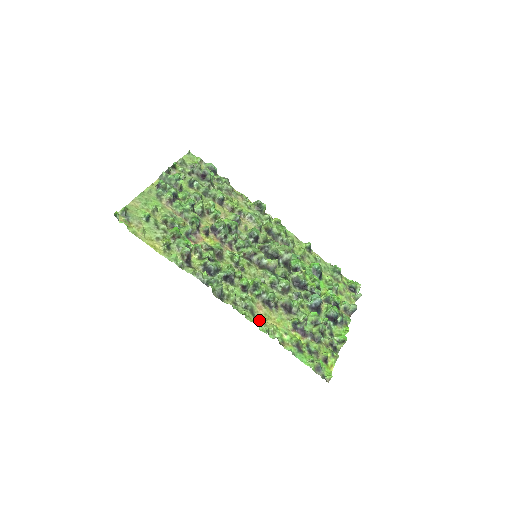
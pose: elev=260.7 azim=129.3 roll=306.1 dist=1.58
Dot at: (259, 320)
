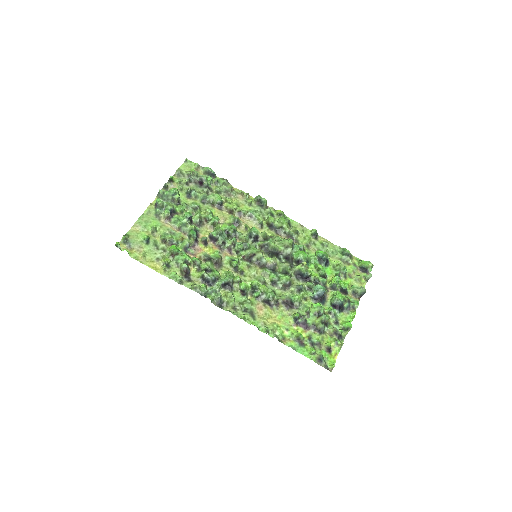
Dot at: (259, 321)
